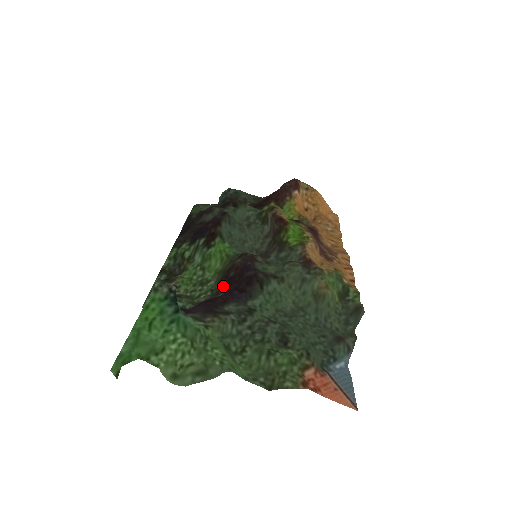
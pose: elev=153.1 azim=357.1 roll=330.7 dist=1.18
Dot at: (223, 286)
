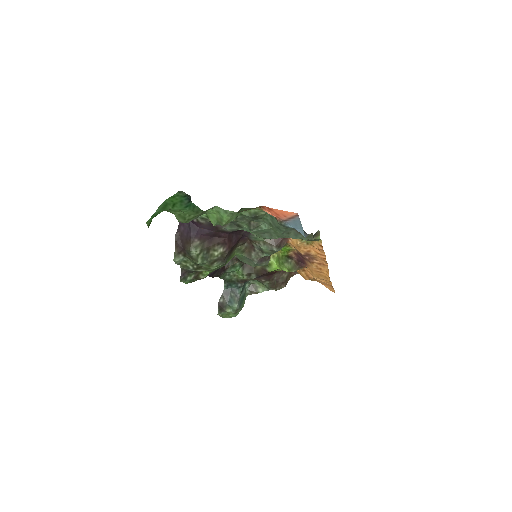
Dot at: (229, 252)
